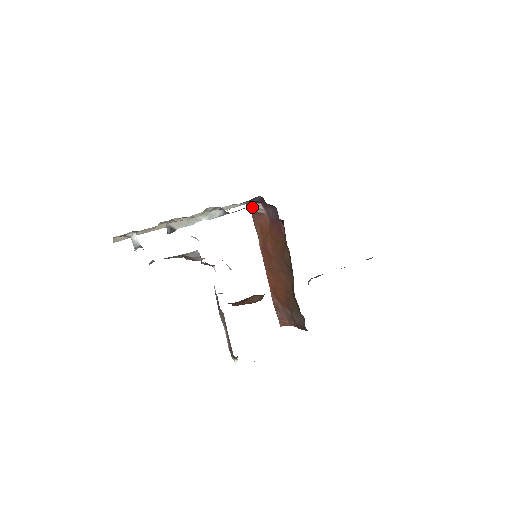
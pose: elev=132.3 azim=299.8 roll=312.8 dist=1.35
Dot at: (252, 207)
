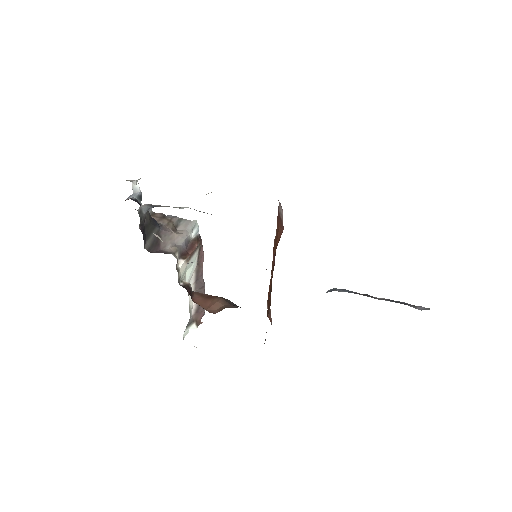
Dot at: occluded
